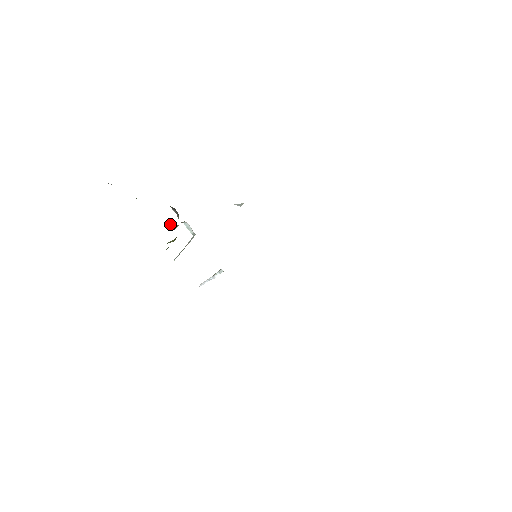
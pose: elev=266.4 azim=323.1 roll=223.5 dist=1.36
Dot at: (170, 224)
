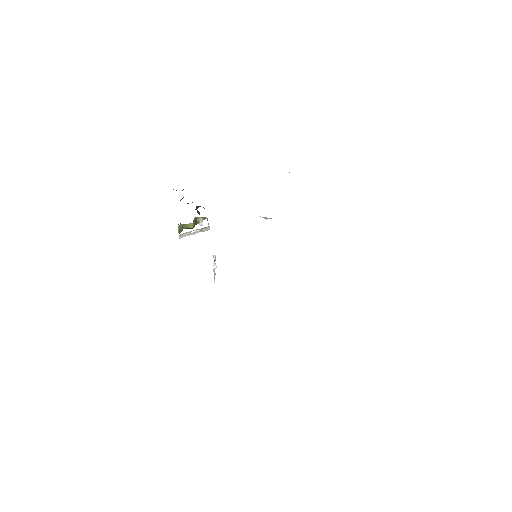
Dot at: occluded
